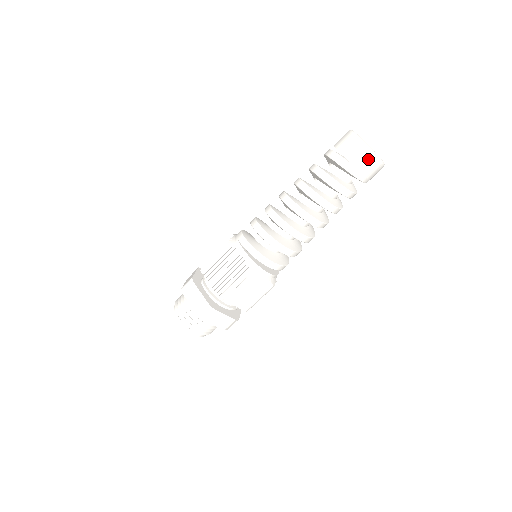
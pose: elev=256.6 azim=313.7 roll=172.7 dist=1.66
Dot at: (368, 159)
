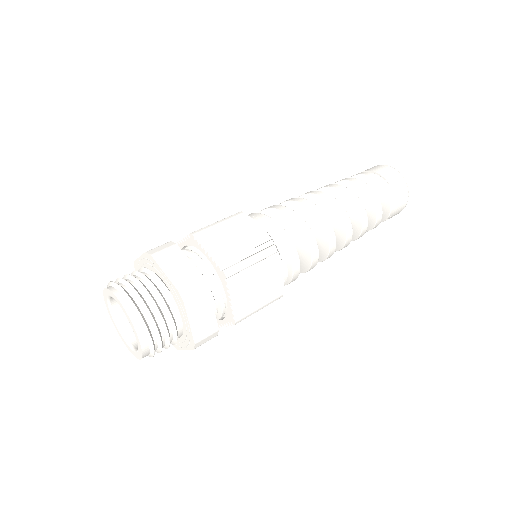
Dot at: (403, 188)
